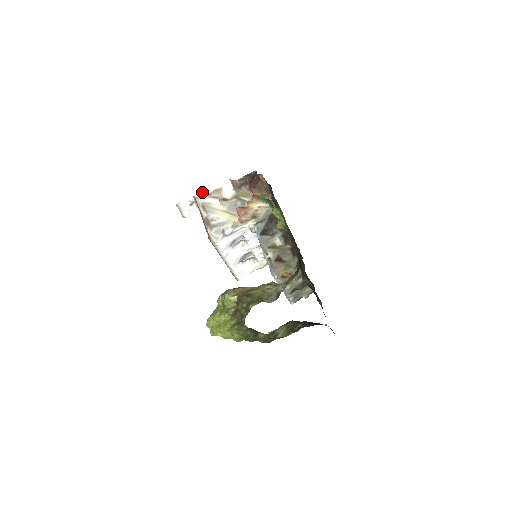
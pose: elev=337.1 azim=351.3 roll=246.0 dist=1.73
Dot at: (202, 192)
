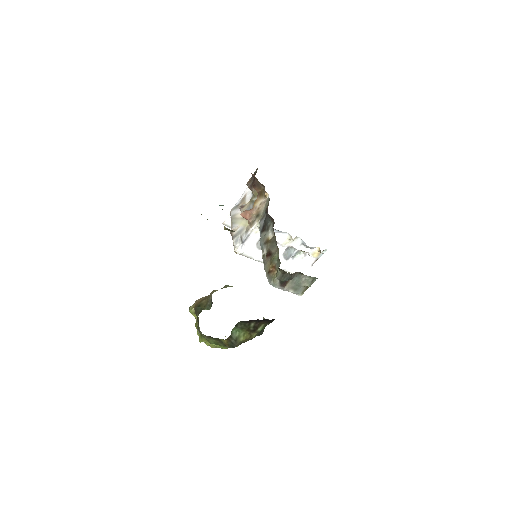
Dot at: (235, 205)
